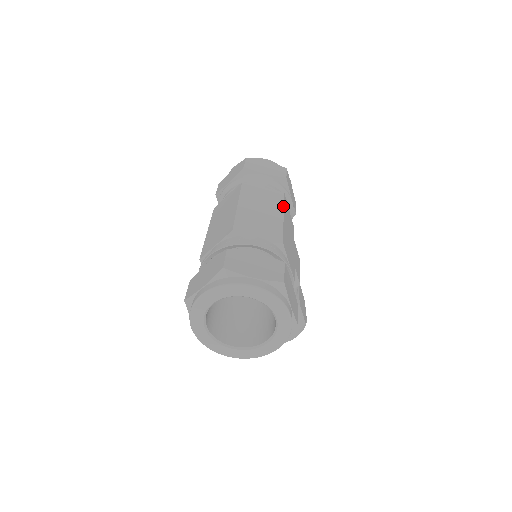
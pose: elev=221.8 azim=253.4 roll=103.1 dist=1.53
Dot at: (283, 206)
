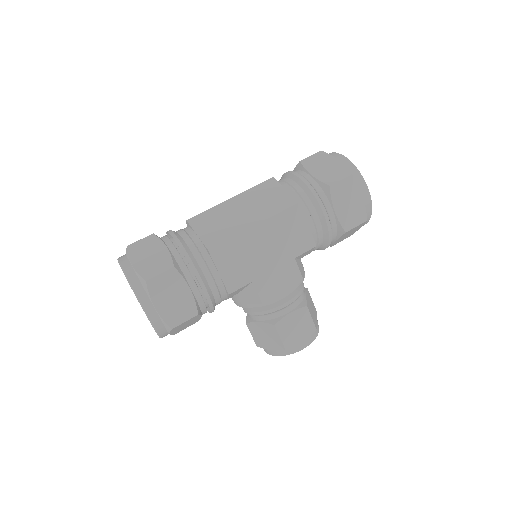
Dot at: (272, 216)
